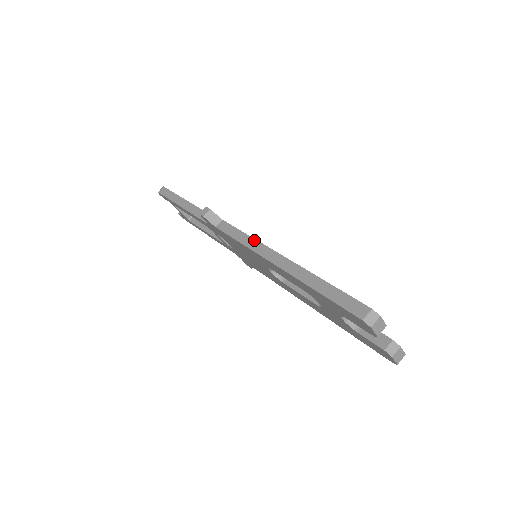
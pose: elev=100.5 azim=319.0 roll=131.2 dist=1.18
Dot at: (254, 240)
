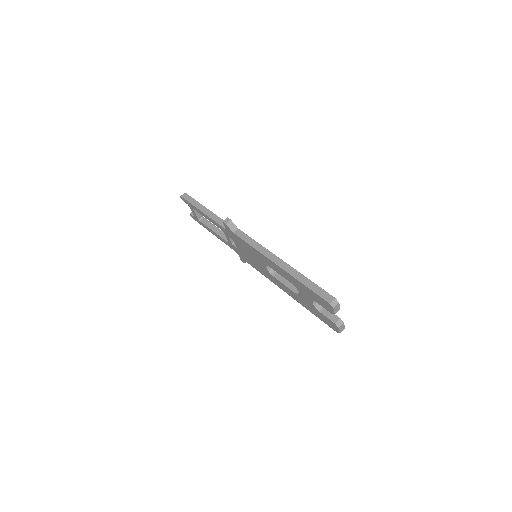
Dot at: (262, 246)
